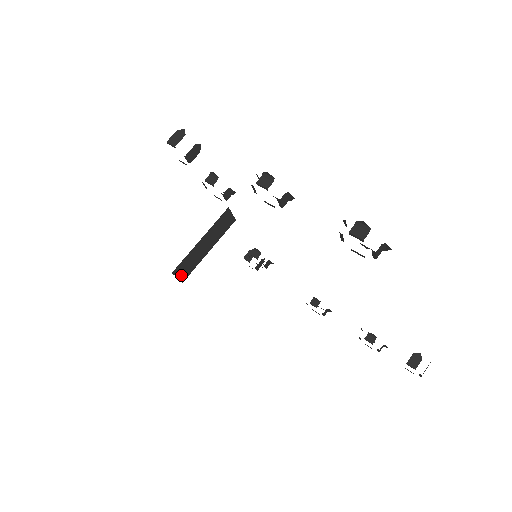
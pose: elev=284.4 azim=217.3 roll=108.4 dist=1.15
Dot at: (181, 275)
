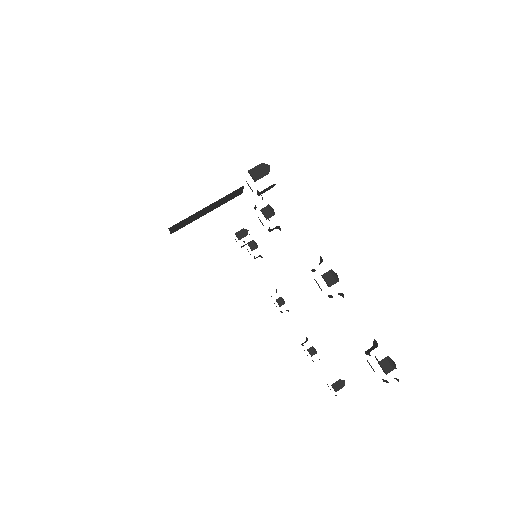
Dot at: (174, 229)
